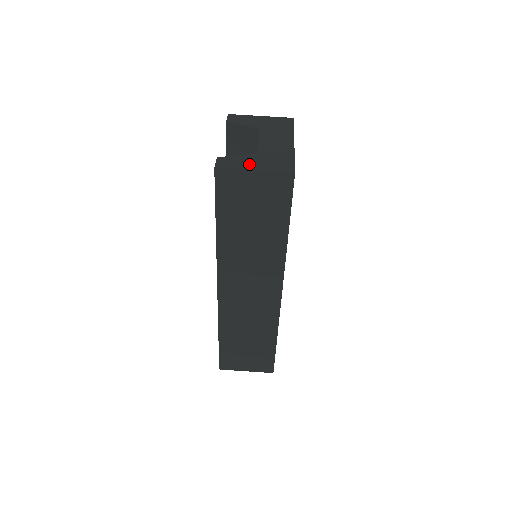
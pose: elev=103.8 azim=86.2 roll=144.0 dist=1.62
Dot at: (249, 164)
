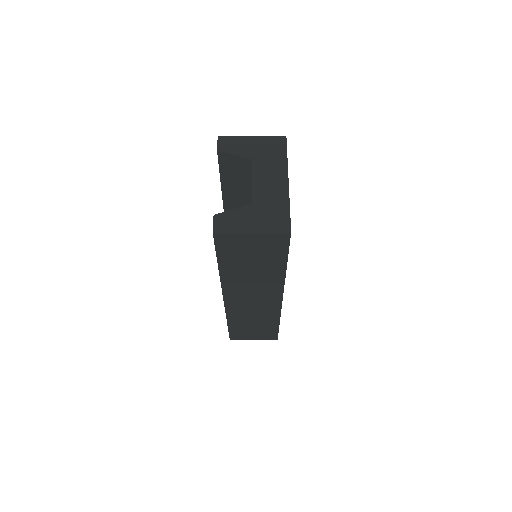
Dot at: (246, 223)
